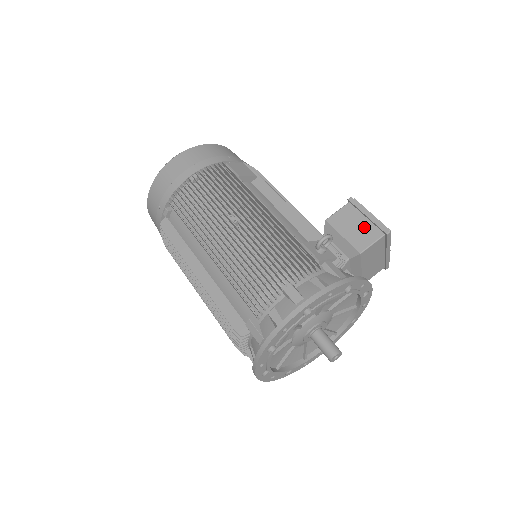
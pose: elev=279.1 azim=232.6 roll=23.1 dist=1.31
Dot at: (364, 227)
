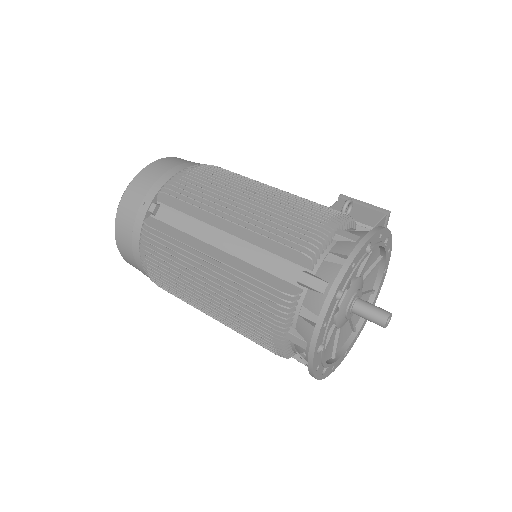
Dot at: (365, 211)
